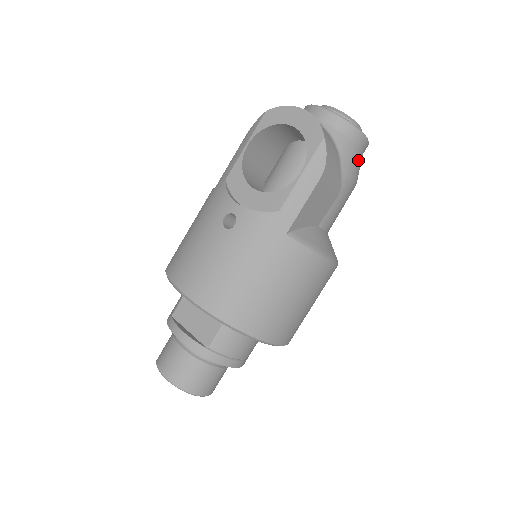
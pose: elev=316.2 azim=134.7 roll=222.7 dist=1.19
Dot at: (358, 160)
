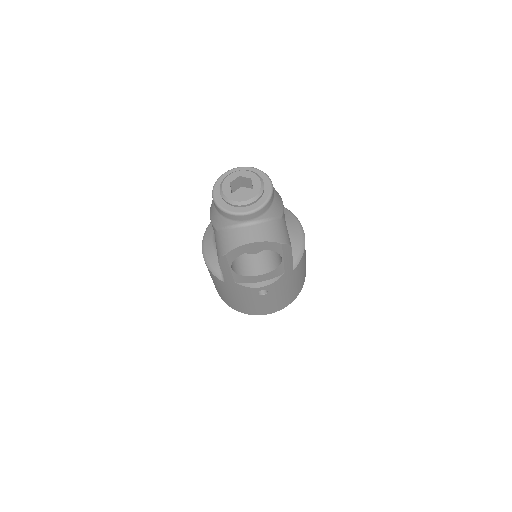
Dot at: (277, 196)
